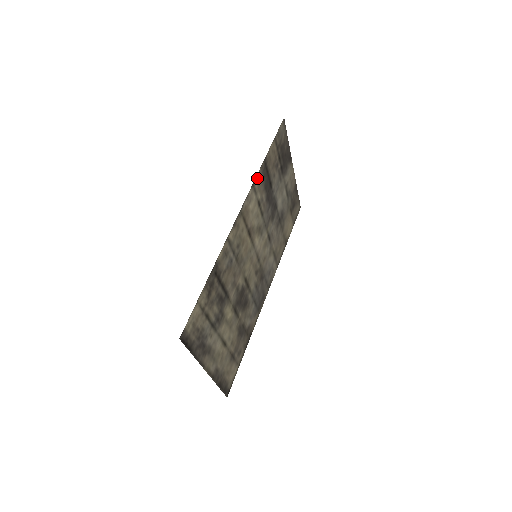
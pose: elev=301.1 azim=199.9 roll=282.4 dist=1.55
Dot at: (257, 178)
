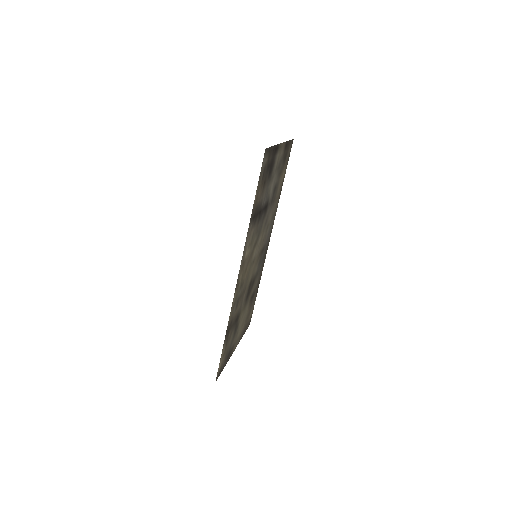
Dot at: (247, 235)
